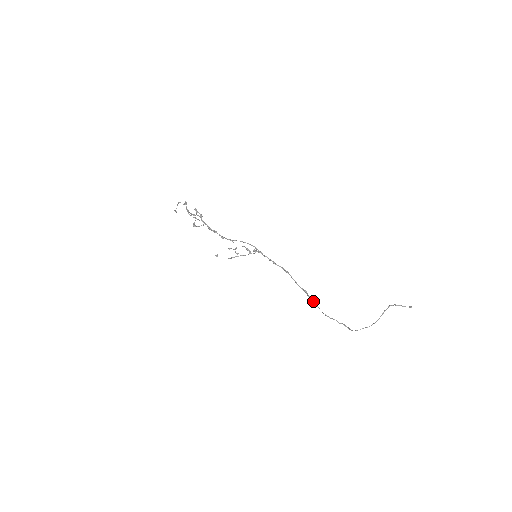
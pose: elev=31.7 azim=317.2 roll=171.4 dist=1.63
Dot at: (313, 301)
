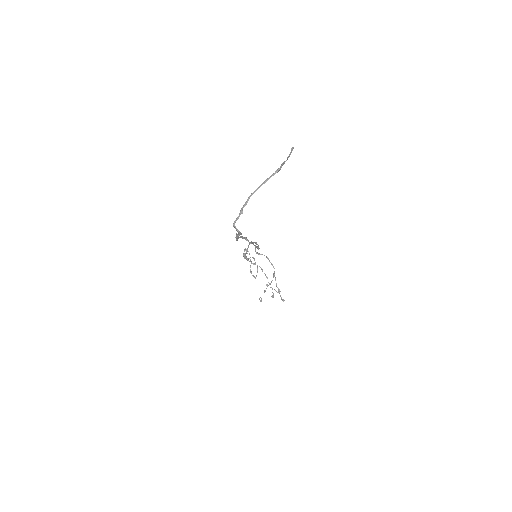
Dot at: occluded
